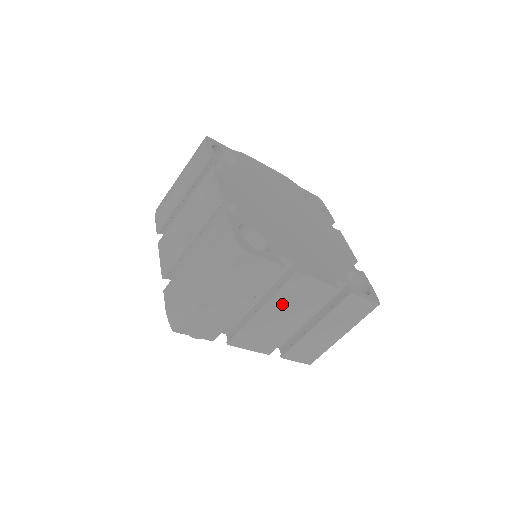
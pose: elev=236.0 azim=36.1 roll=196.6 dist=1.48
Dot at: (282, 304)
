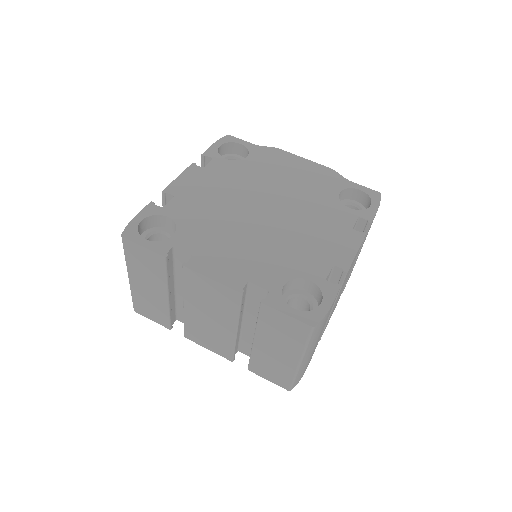
Dot at: (198, 301)
